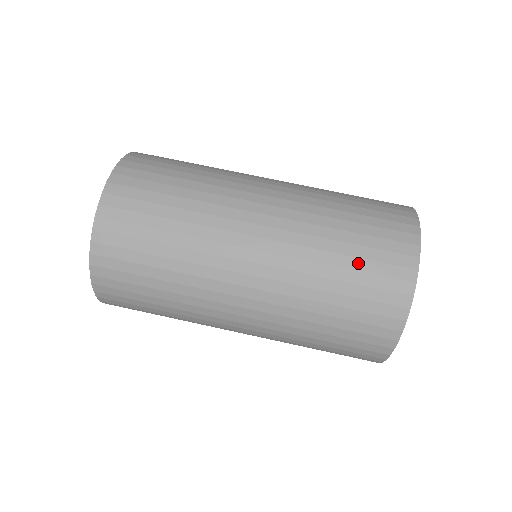
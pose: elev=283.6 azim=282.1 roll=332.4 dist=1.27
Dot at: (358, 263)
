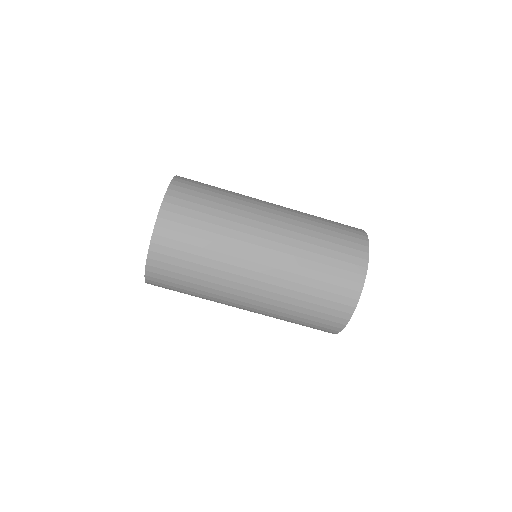
Dot at: (310, 317)
